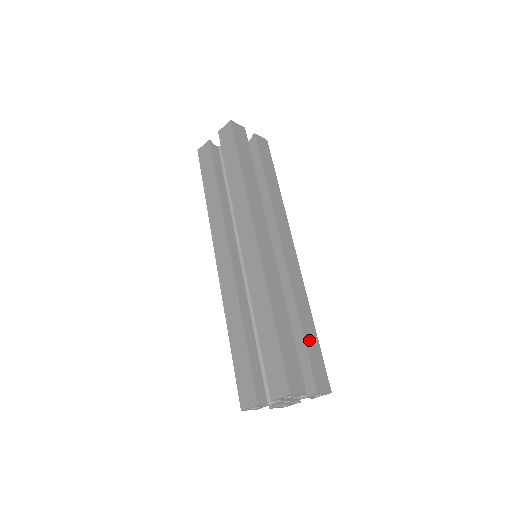
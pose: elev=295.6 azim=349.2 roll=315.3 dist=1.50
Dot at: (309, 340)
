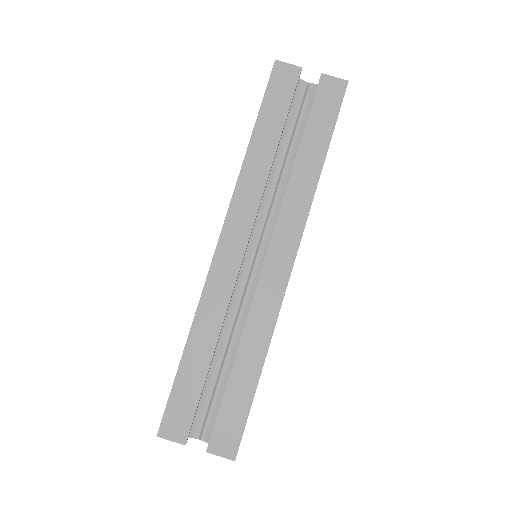
Dot at: occluded
